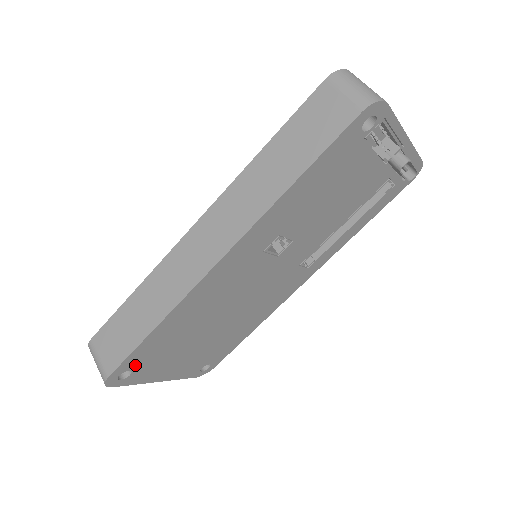
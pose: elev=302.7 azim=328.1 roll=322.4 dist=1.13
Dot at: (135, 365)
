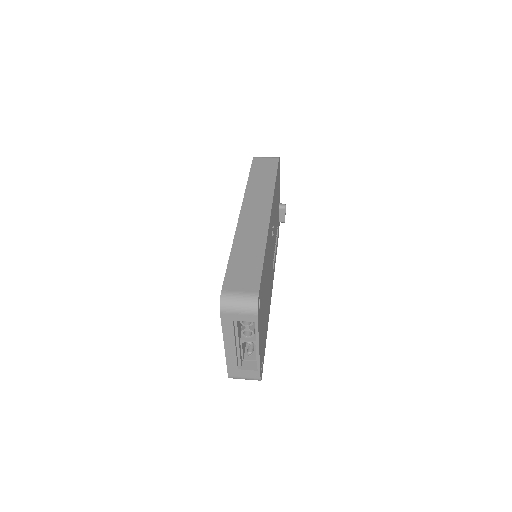
Dot at: (260, 295)
